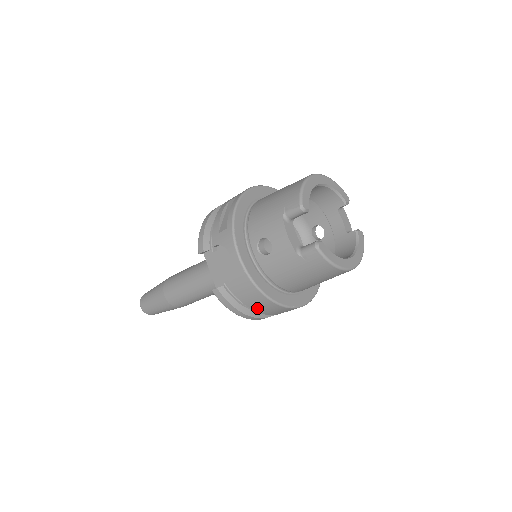
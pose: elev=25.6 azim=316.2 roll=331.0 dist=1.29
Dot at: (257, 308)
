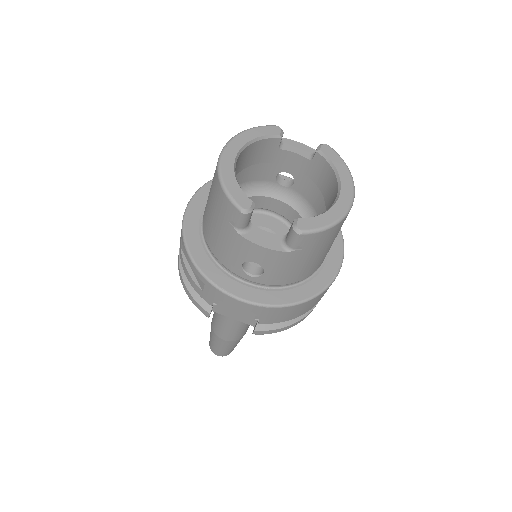
Dot at: (305, 311)
